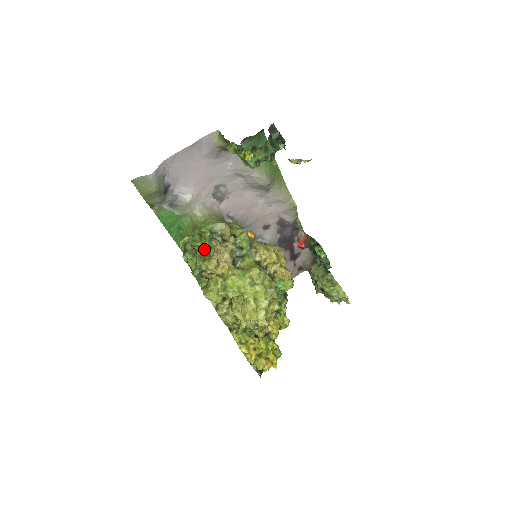
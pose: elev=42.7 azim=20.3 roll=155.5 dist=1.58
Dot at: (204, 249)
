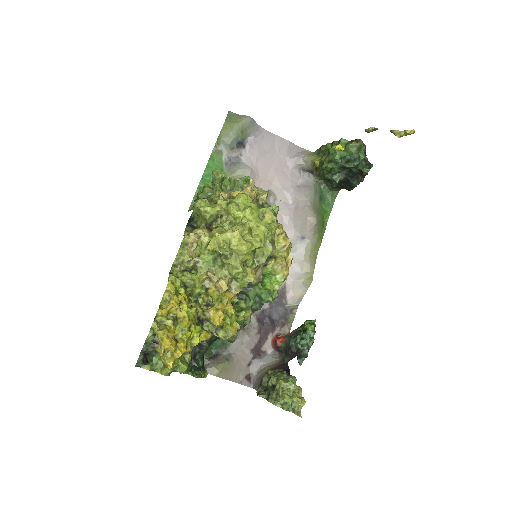
Dot at: occluded
